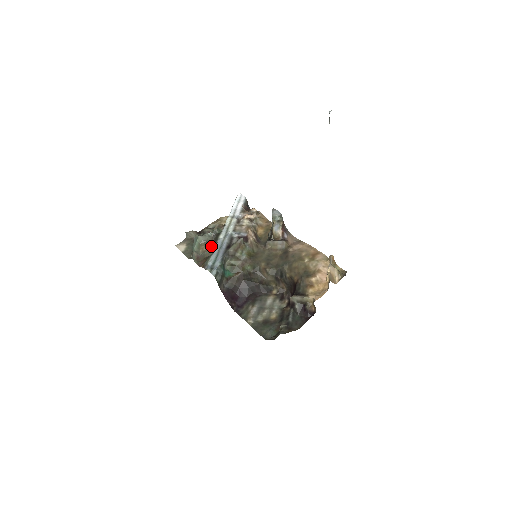
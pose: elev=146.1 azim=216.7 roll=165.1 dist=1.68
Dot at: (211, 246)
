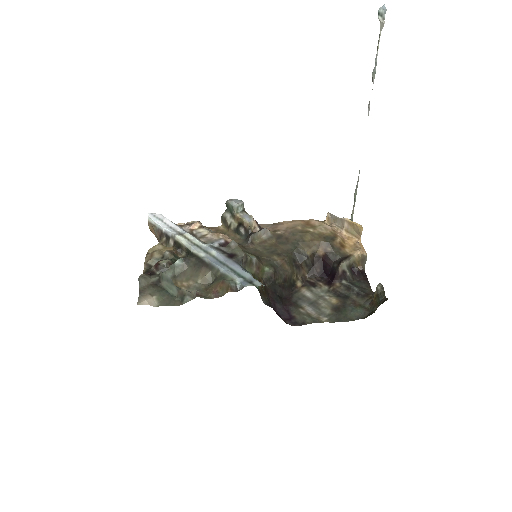
Dot at: (200, 271)
